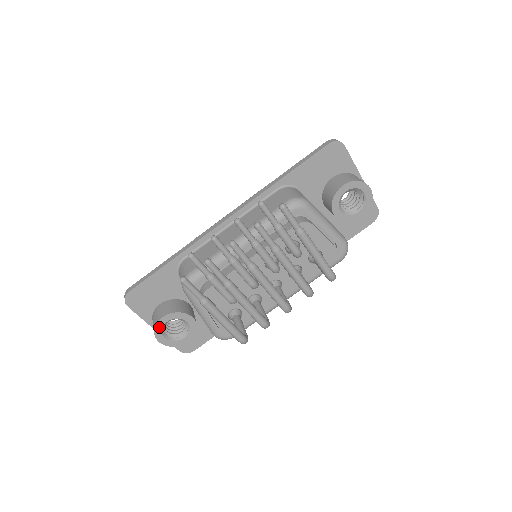
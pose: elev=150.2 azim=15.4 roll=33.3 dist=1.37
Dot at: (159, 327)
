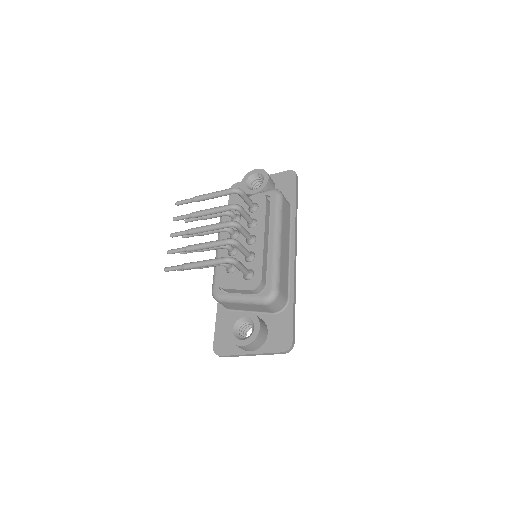
Dot at: (232, 337)
